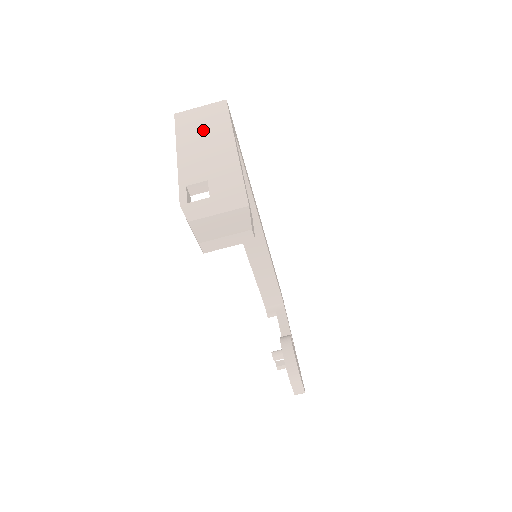
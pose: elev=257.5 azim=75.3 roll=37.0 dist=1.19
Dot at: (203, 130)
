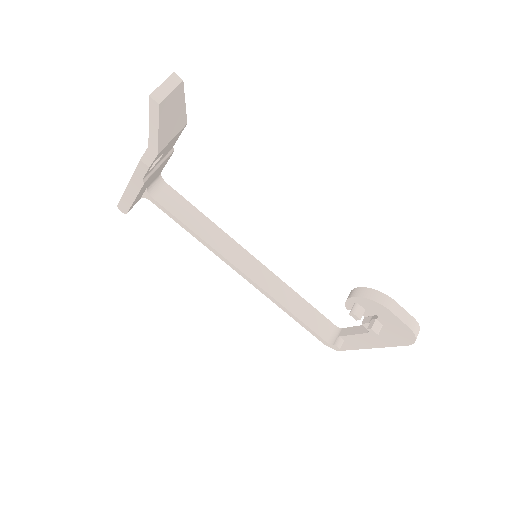
Dot at: occluded
